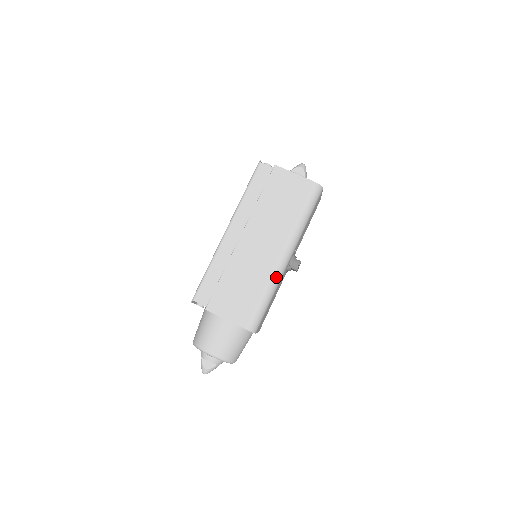
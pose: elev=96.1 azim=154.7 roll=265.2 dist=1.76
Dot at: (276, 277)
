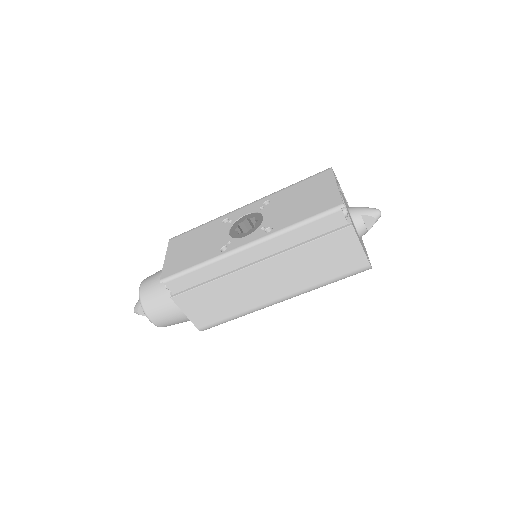
Dot at: occluded
